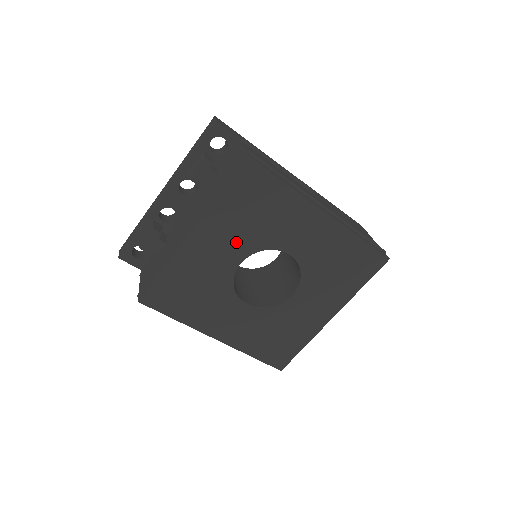
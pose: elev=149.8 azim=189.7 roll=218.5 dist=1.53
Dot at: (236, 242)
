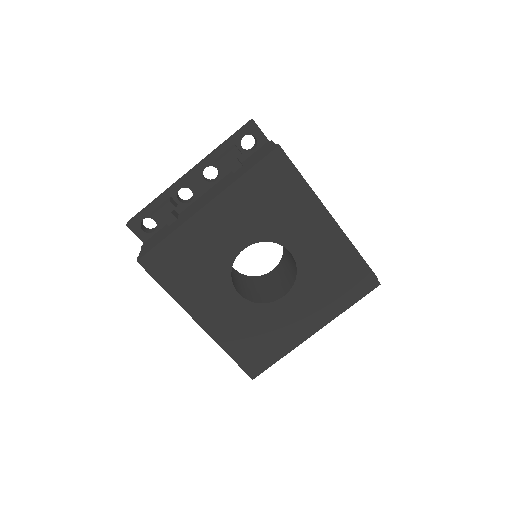
Dot at: (246, 226)
